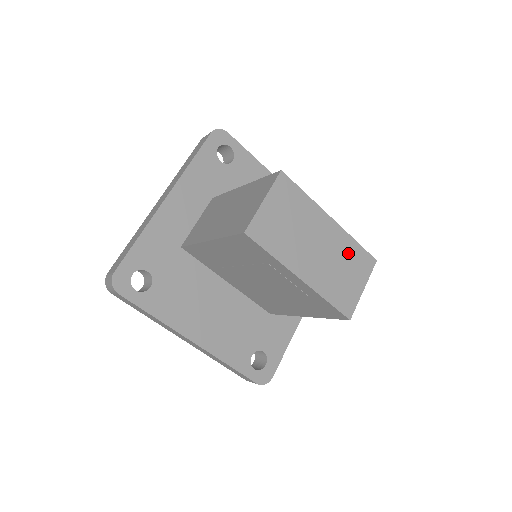
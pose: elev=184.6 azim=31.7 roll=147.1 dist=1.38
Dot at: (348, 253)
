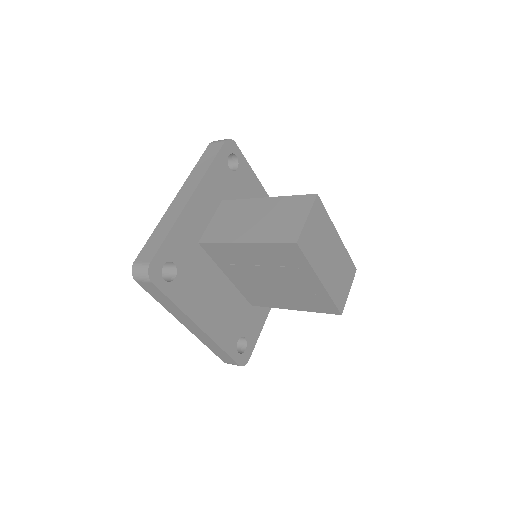
Dot at: (344, 263)
